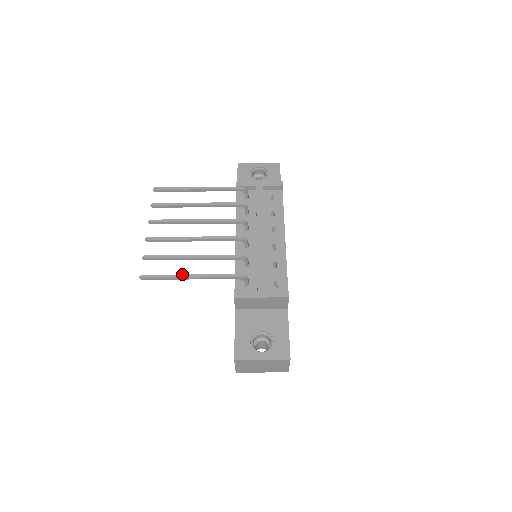
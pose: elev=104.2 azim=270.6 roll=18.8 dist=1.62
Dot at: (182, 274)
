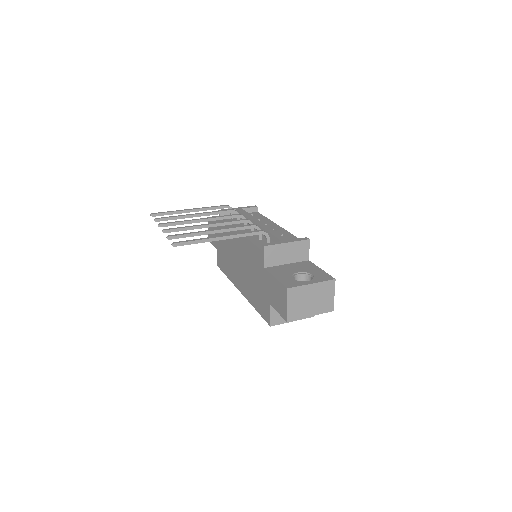
Dot at: (211, 237)
